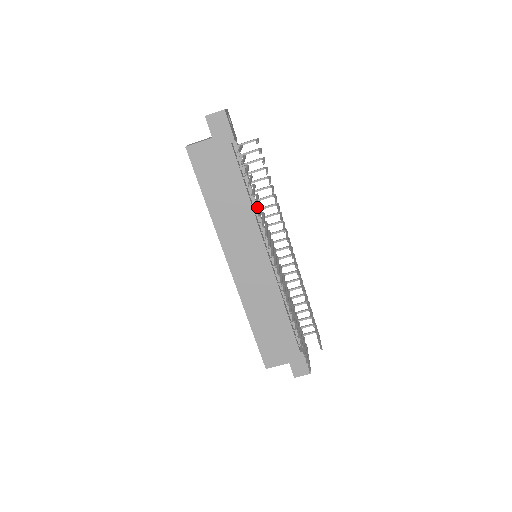
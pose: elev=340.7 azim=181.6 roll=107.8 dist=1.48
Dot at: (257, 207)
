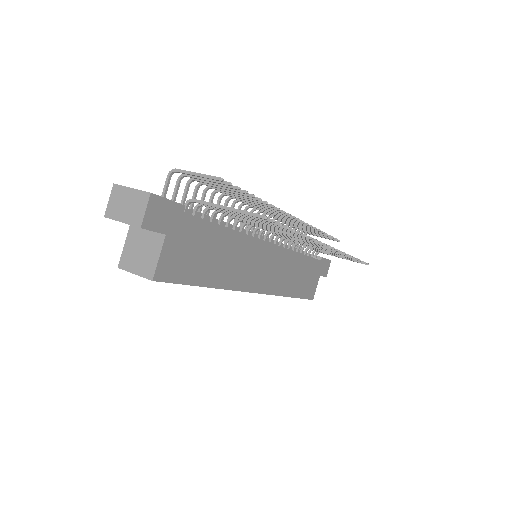
Dot at: (230, 225)
